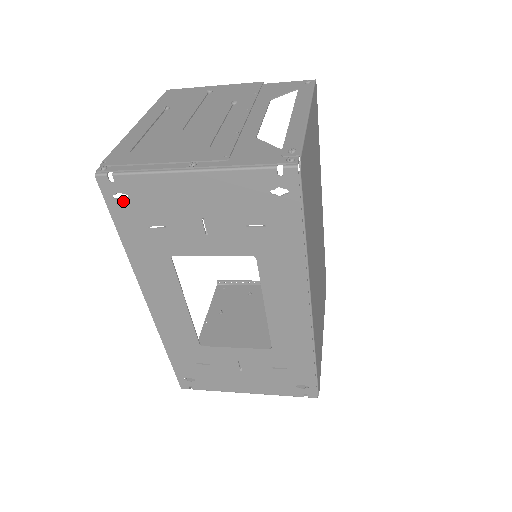
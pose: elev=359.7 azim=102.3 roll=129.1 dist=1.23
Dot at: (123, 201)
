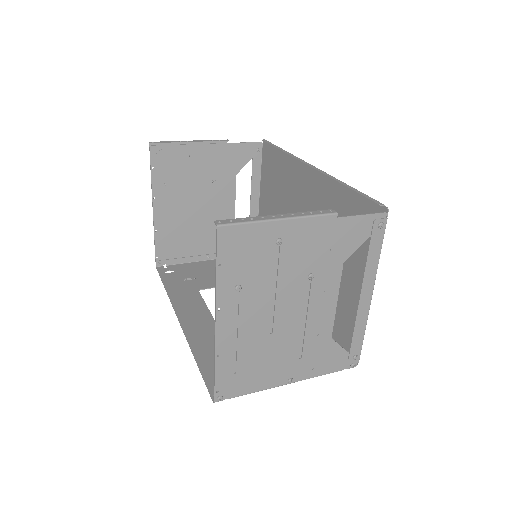
Dot at: occluded
